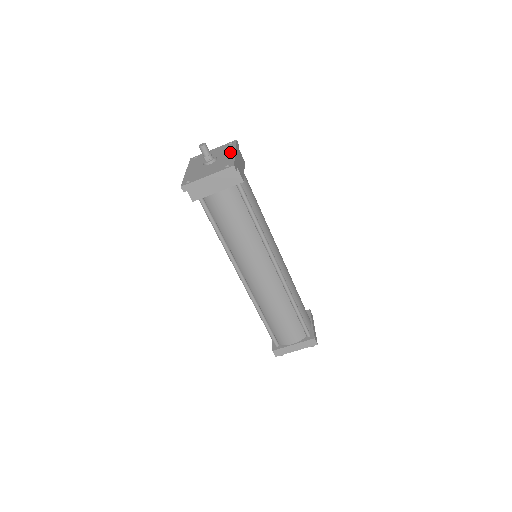
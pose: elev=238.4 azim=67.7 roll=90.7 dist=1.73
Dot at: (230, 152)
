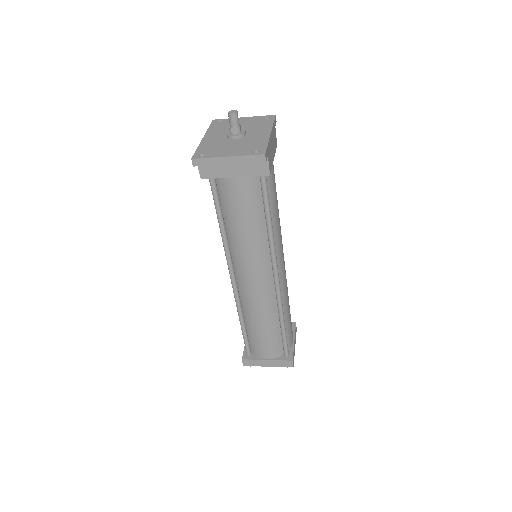
Dot at: (264, 131)
